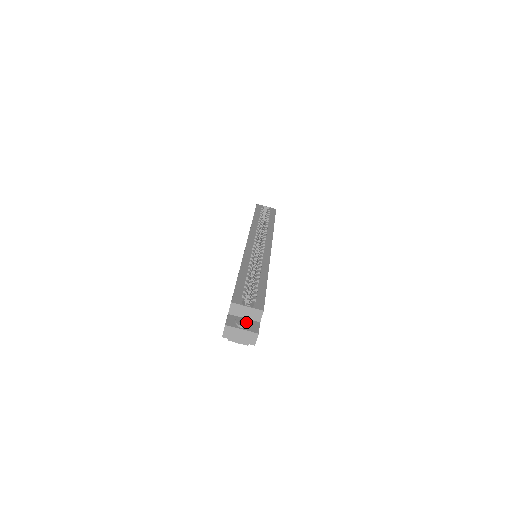
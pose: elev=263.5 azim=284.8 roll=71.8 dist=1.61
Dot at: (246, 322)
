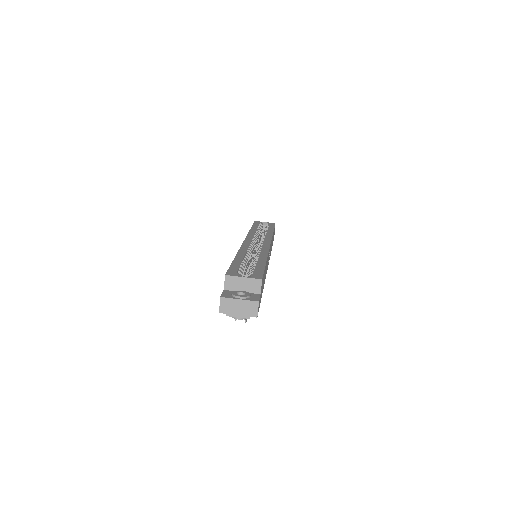
Dot at: (244, 294)
